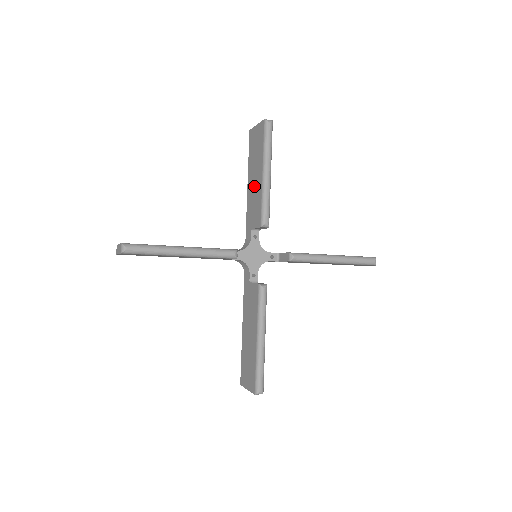
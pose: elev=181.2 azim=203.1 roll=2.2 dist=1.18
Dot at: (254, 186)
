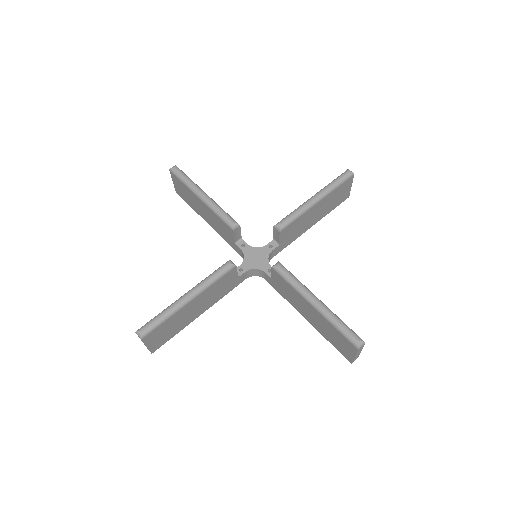
Dot at: (208, 216)
